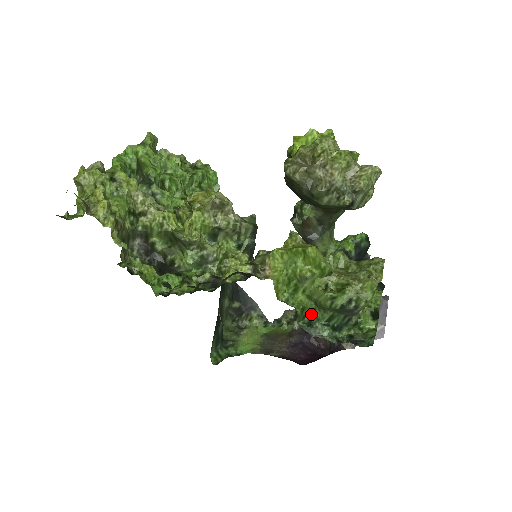
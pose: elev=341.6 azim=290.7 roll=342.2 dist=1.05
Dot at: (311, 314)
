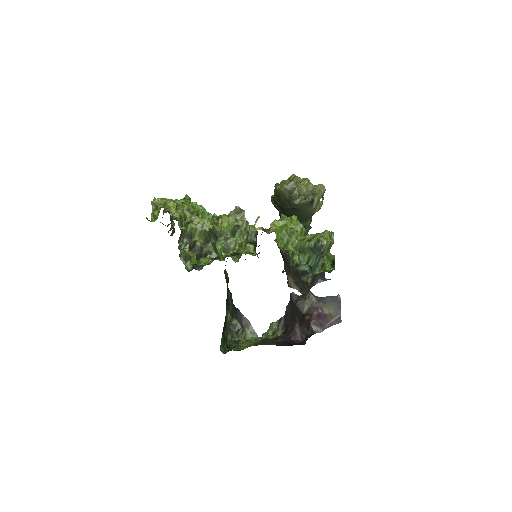
Dot at: (297, 260)
